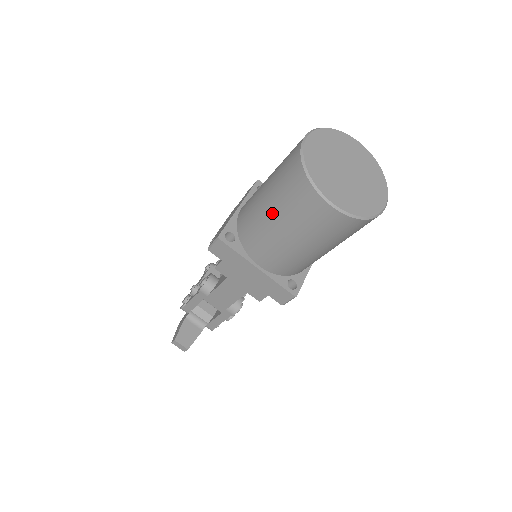
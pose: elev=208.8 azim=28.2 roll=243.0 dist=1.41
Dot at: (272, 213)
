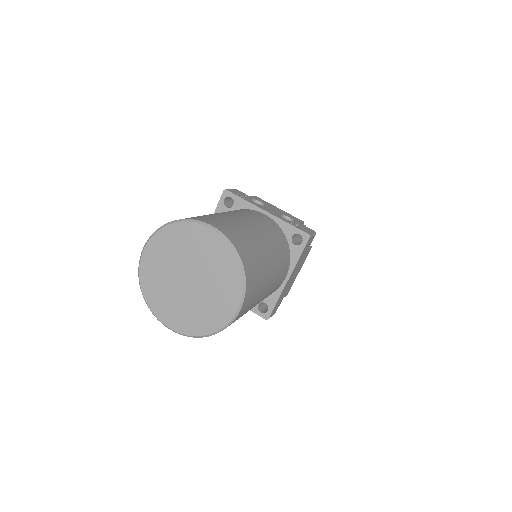
Dot at: occluded
